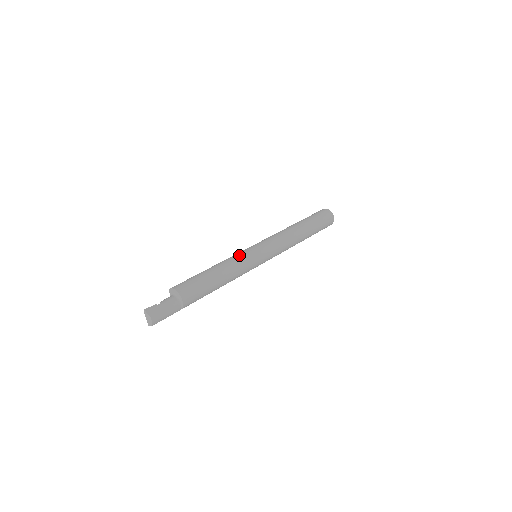
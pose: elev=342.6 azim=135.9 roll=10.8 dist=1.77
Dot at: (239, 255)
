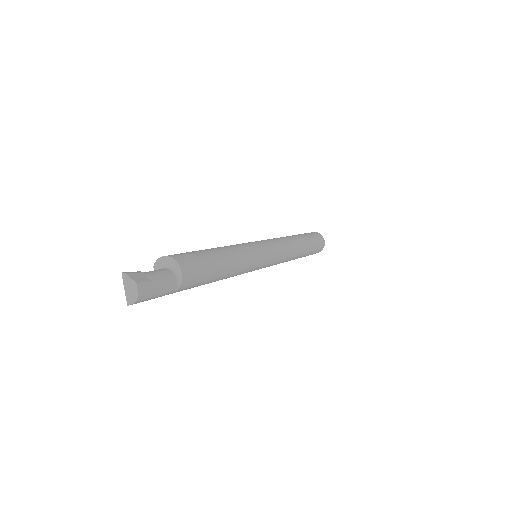
Dot at: (239, 244)
